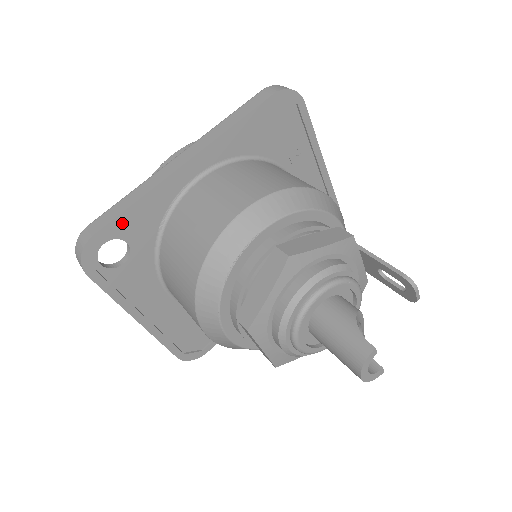
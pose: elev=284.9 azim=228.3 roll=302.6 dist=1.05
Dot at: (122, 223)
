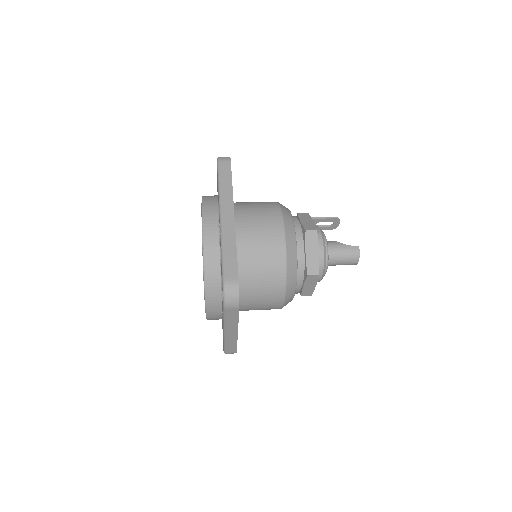
Dot at: occluded
